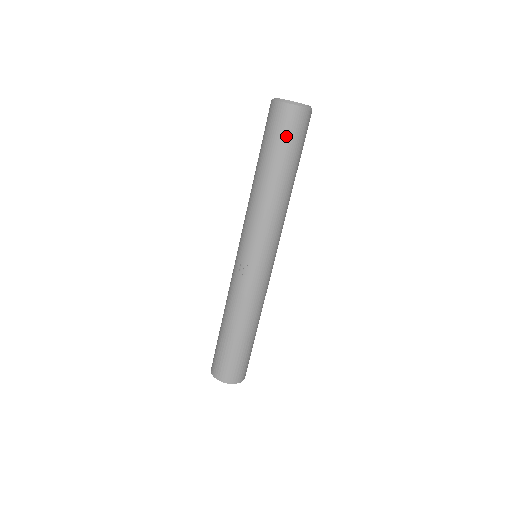
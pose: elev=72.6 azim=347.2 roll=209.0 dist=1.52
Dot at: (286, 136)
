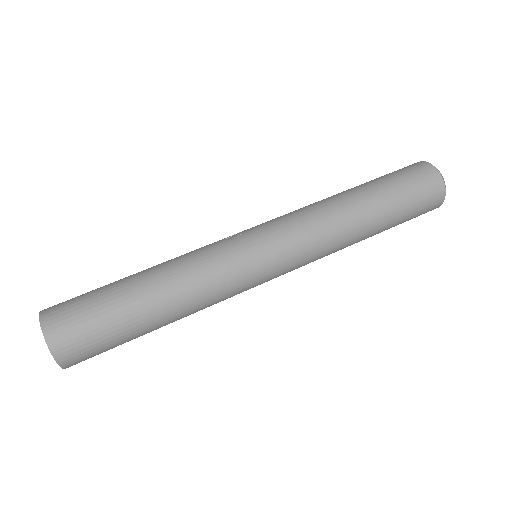
Dot at: (402, 176)
